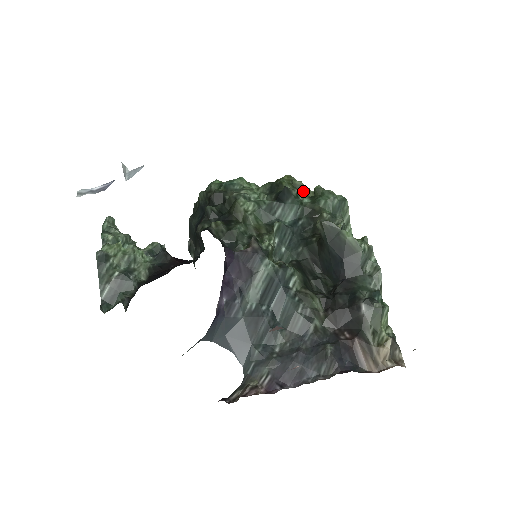
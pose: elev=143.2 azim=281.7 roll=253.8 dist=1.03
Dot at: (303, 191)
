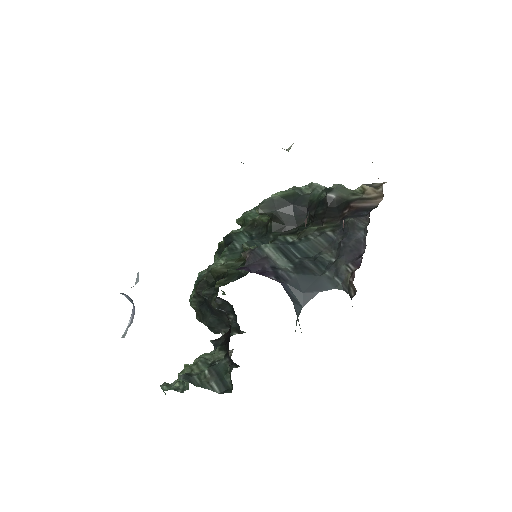
Dot at: occluded
